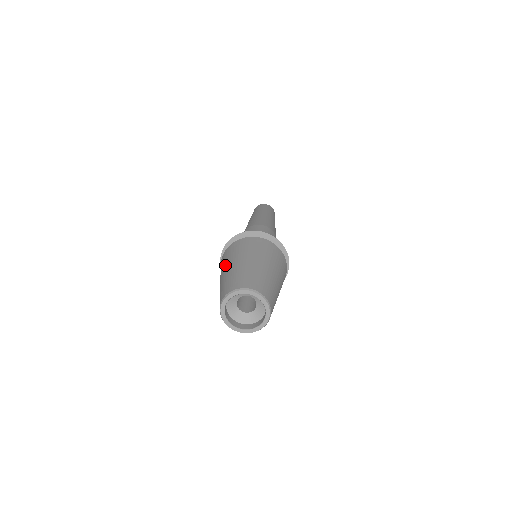
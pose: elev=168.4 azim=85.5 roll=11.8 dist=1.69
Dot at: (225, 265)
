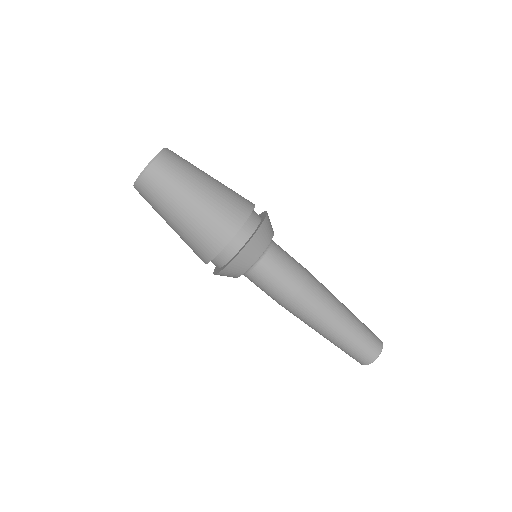
Dot at: occluded
